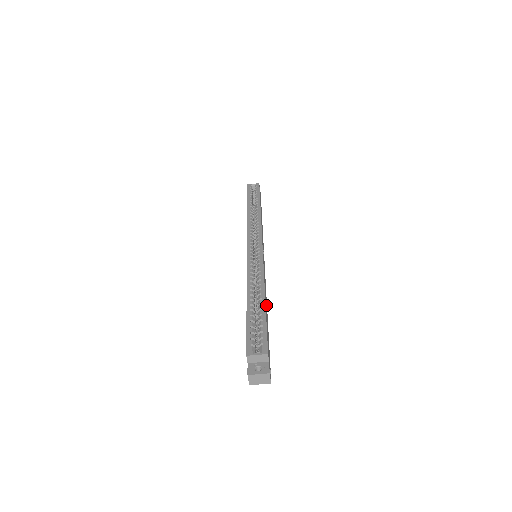
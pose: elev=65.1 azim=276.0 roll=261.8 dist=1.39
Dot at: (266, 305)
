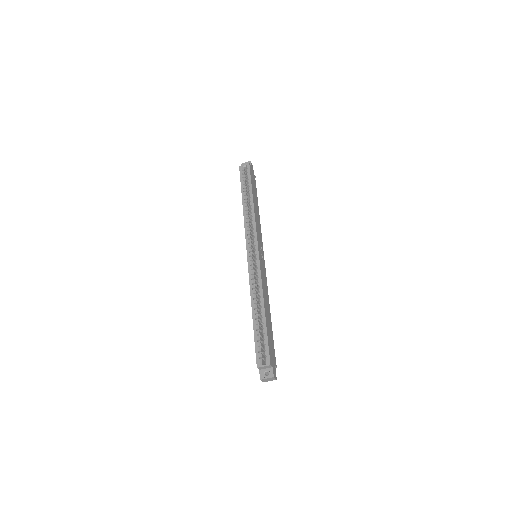
Dot at: (268, 310)
